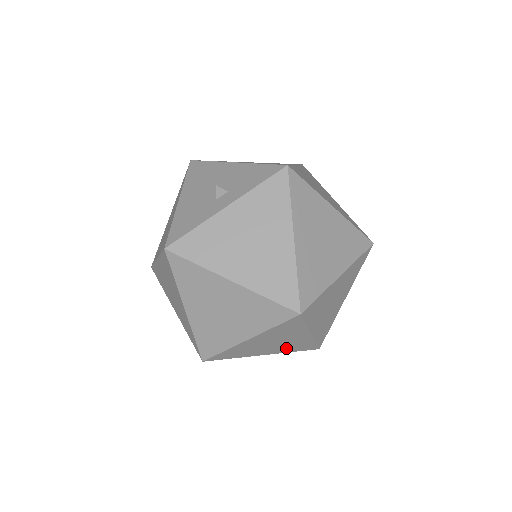
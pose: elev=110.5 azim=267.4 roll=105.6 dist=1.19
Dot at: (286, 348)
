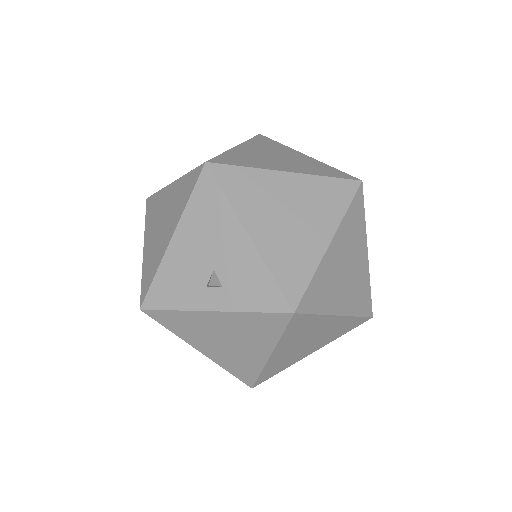
Dot at: occluded
